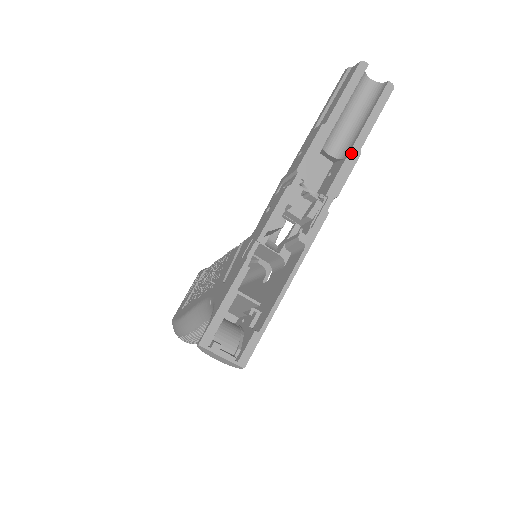
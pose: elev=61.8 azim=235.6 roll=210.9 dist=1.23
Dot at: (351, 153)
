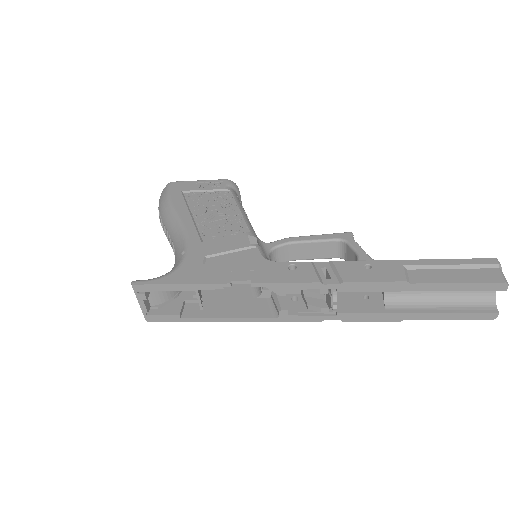
Dot at: (395, 314)
